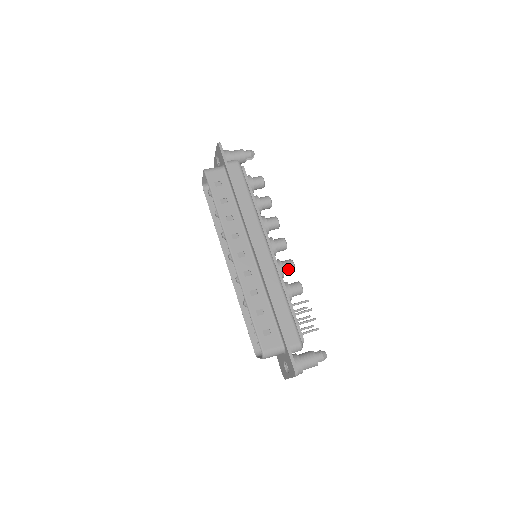
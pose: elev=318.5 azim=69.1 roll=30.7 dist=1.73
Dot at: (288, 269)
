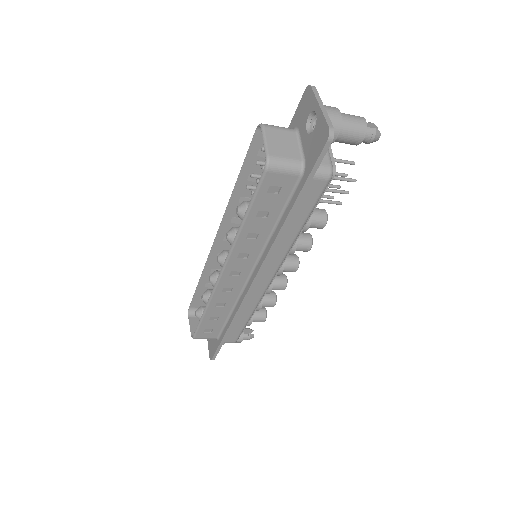
Dot at: occluded
